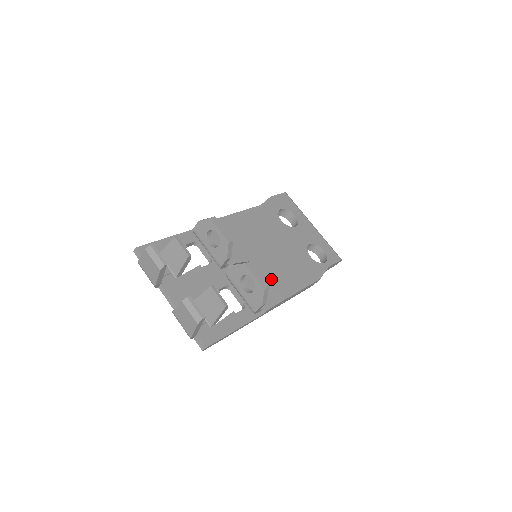
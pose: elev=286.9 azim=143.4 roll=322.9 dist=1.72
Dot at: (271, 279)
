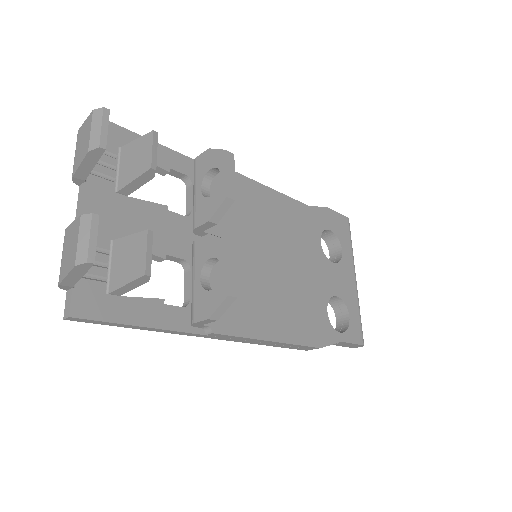
Dot at: (253, 298)
